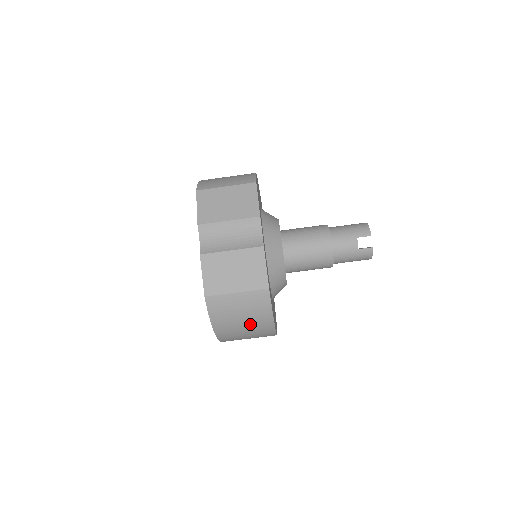
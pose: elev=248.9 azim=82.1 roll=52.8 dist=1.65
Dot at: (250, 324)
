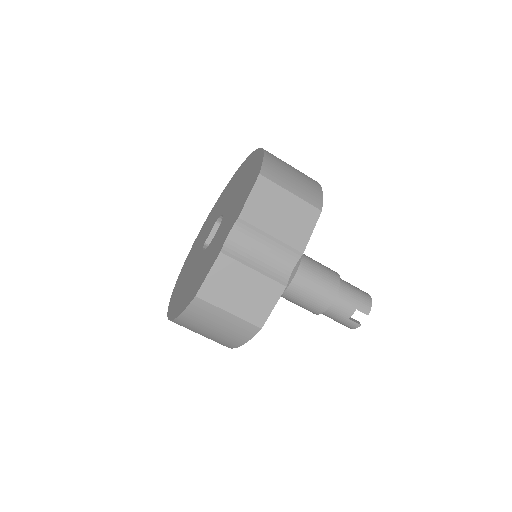
Dot at: (215, 336)
